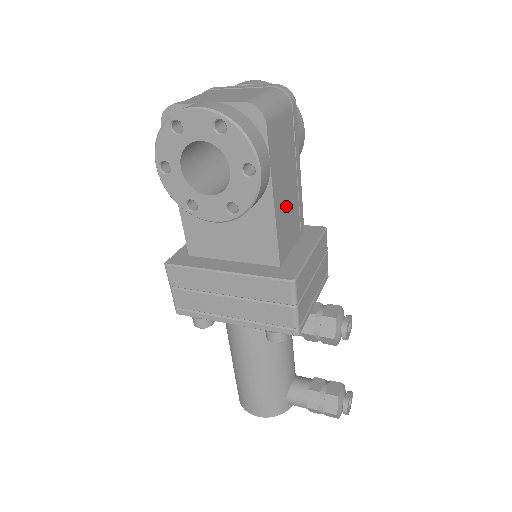
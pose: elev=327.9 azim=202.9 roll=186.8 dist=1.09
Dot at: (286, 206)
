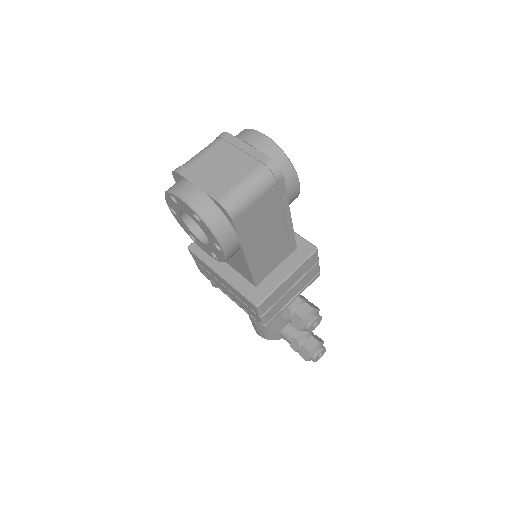
Dot at: (266, 248)
